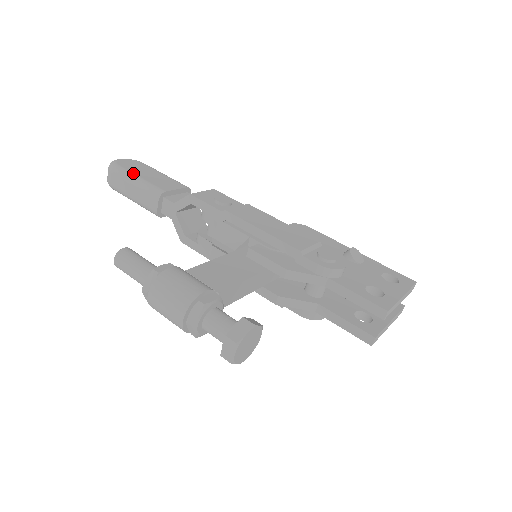
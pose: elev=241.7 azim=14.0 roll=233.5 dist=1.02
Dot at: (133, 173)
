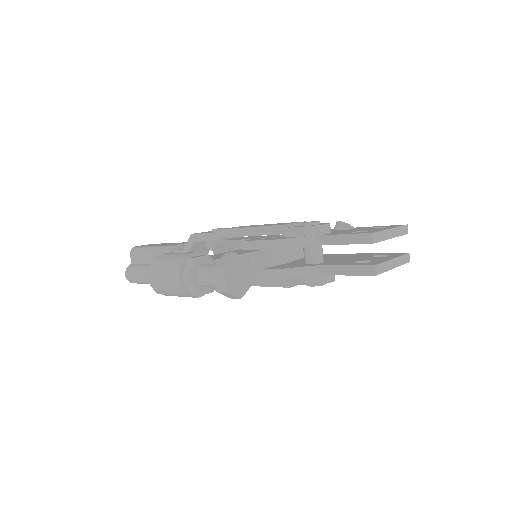
Dot at: (148, 246)
